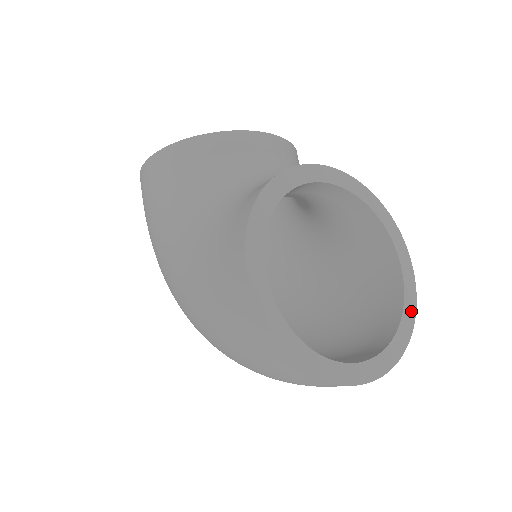
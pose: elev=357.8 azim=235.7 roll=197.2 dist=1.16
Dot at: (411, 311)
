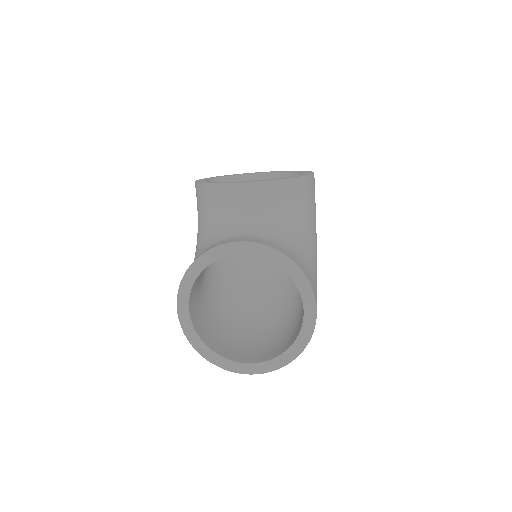
Dot at: (304, 340)
